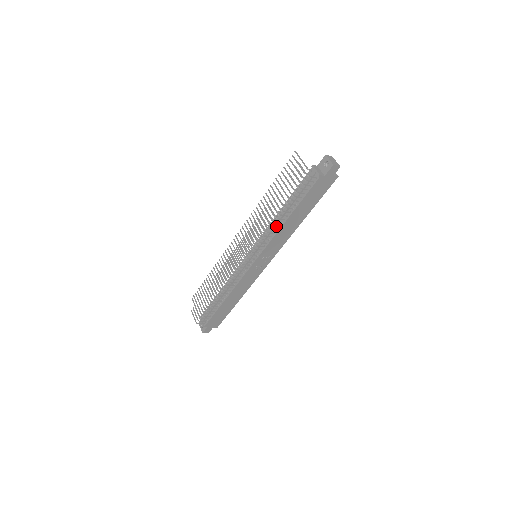
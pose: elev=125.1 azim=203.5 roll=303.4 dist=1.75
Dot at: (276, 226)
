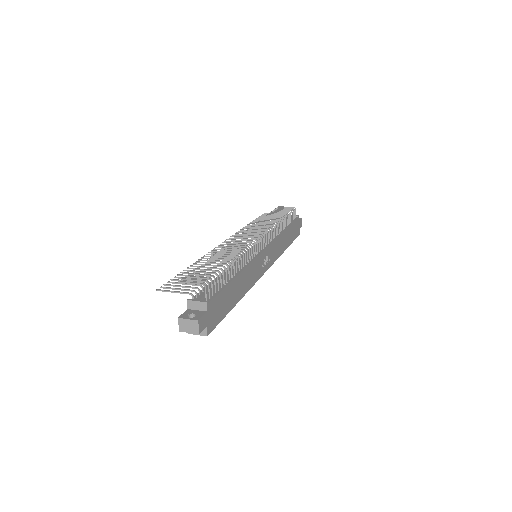
Dot at: (279, 229)
